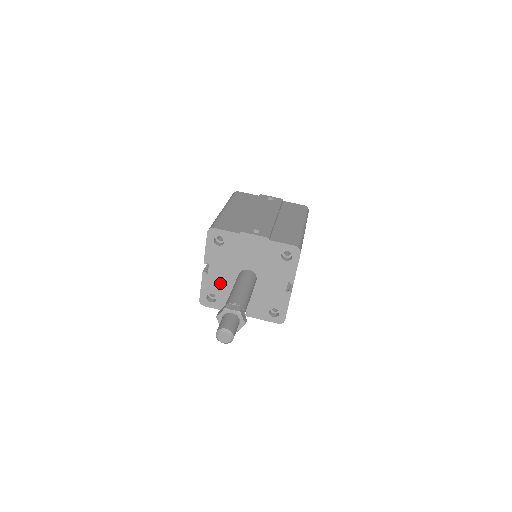
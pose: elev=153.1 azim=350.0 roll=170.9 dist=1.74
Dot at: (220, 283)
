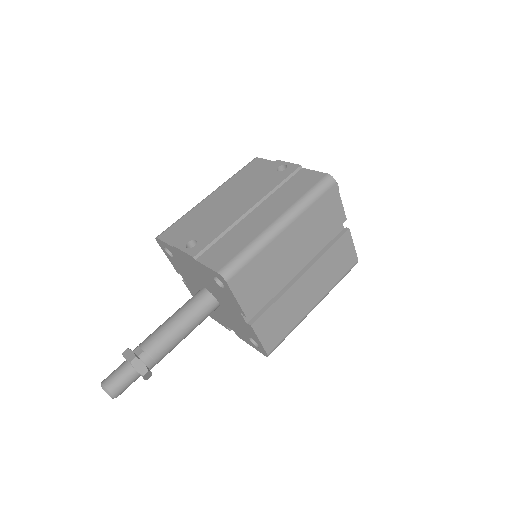
Dot at: occluded
